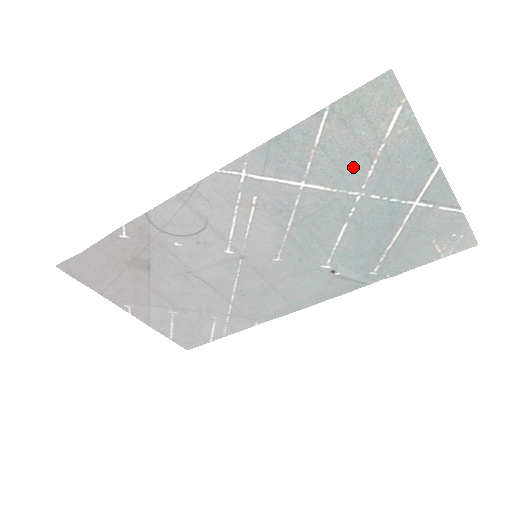
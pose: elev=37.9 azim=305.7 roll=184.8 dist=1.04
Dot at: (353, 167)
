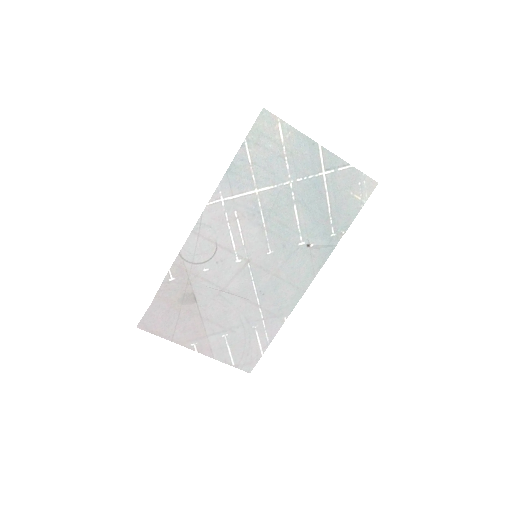
Dot at: (277, 167)
